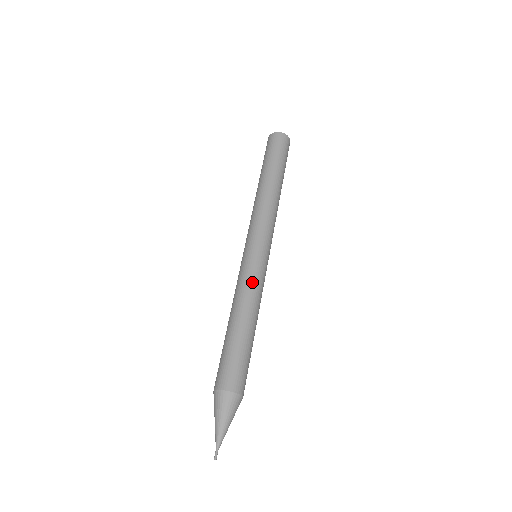
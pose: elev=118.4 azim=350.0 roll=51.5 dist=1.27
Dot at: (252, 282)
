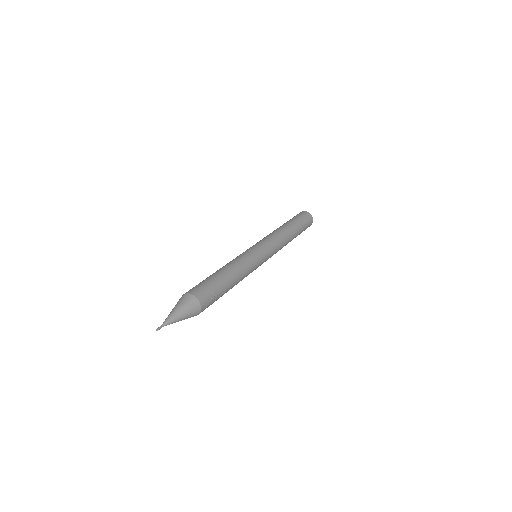
Dot at: occluded
